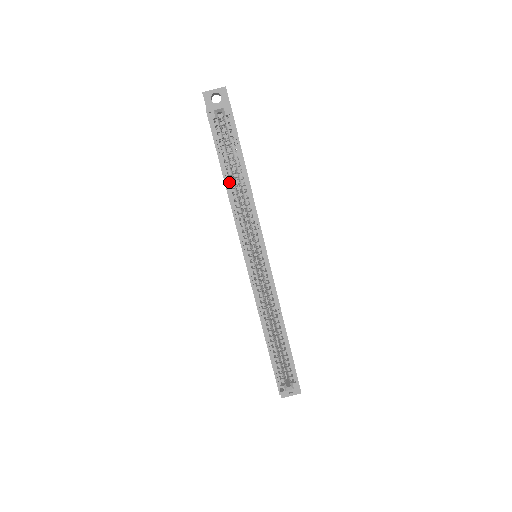
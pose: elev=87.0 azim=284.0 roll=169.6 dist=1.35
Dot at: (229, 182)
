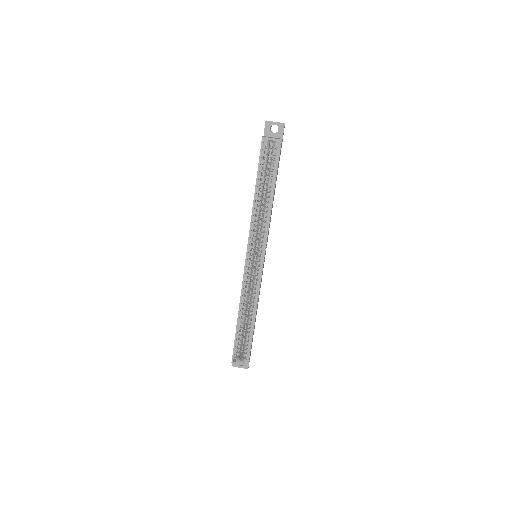
Dot at: (258, 196)
